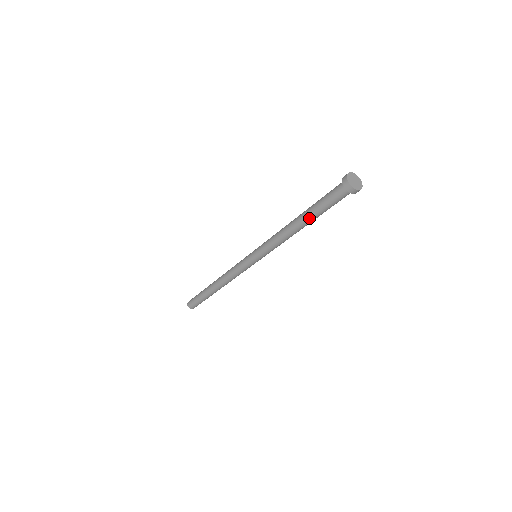
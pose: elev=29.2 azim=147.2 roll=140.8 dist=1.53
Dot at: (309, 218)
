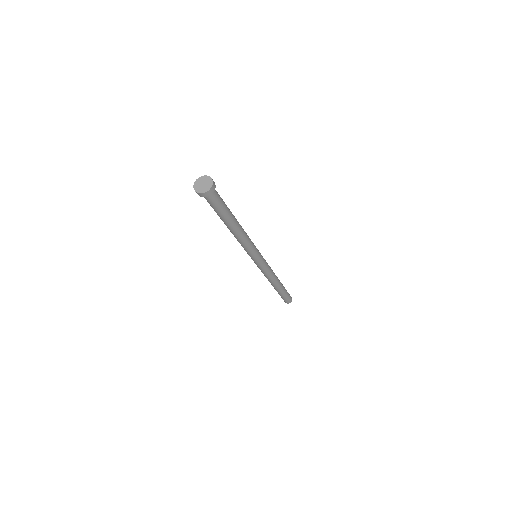
Dot at: (223, 221)
